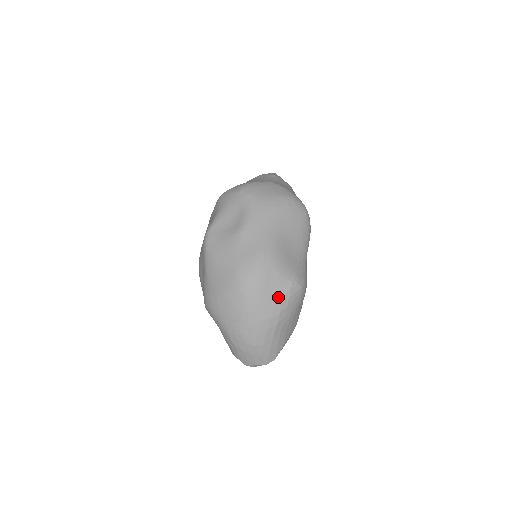
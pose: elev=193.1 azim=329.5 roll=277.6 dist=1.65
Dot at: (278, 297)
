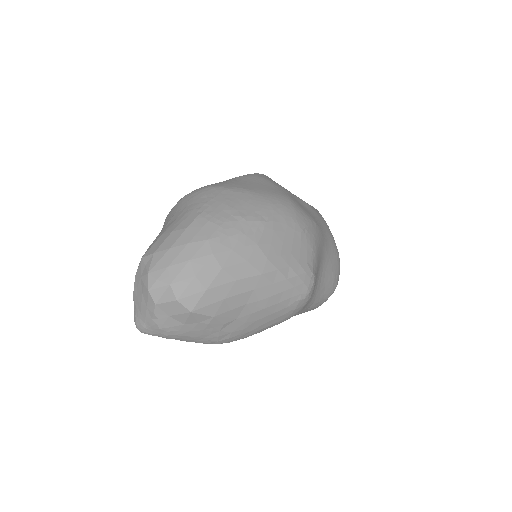
Dot at: (293, 257)
